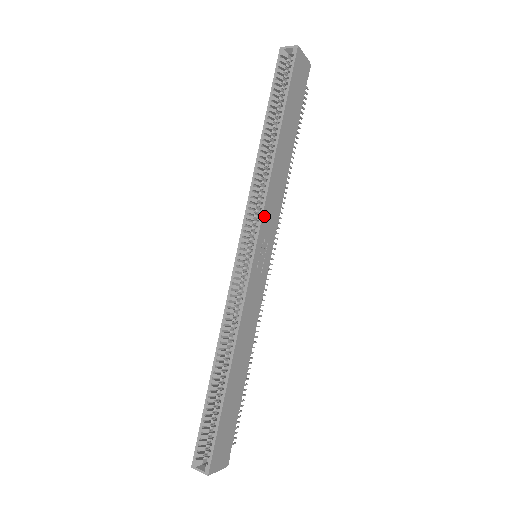
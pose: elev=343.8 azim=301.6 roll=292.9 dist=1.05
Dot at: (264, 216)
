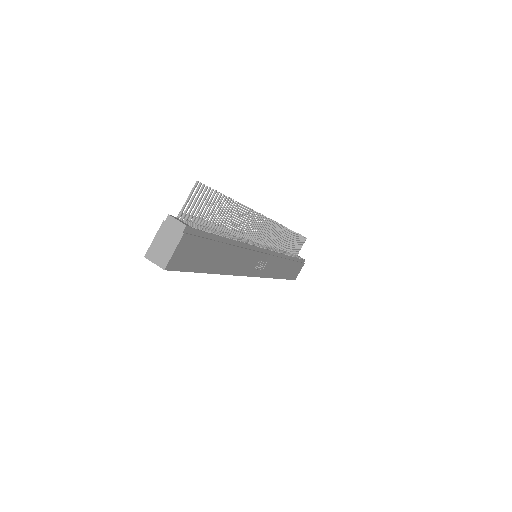
Dot at: (245, 273)
